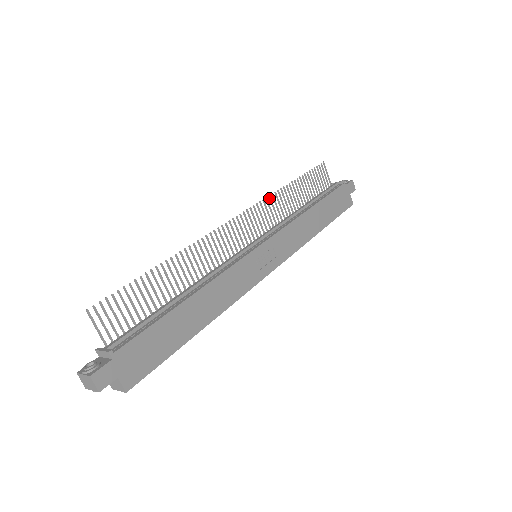
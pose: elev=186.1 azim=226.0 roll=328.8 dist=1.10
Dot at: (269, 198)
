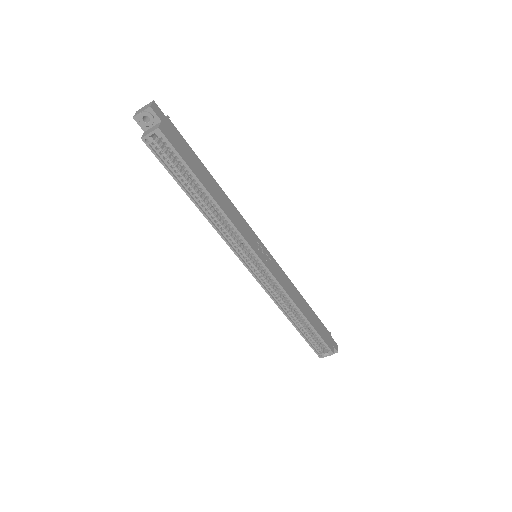
Dot at: occluded
